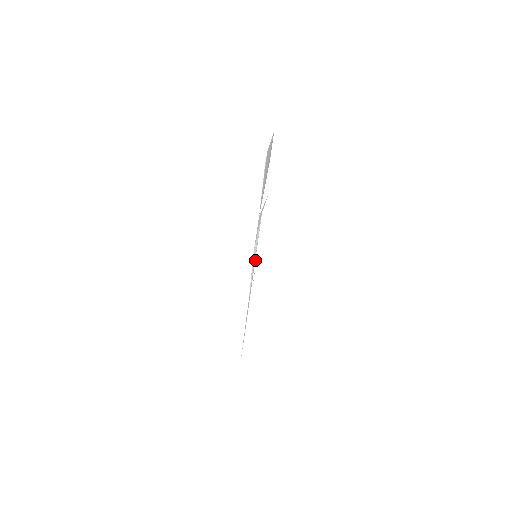
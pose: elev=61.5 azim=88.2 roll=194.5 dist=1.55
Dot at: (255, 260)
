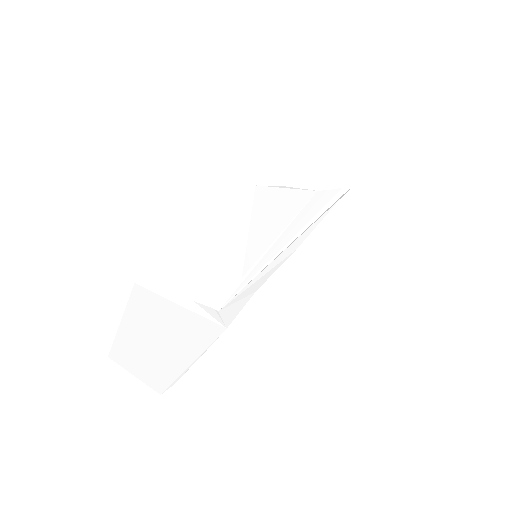
Dot at: (262, 270)
